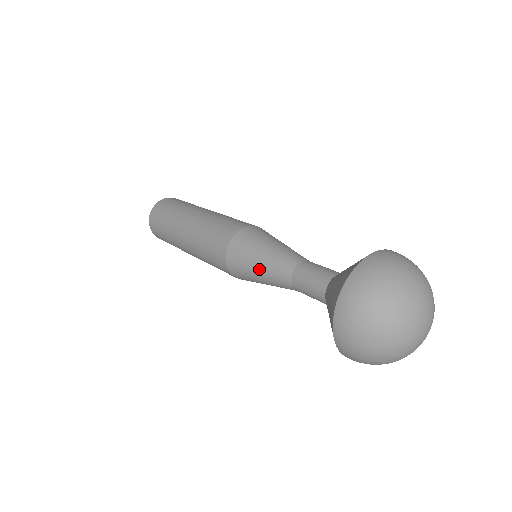
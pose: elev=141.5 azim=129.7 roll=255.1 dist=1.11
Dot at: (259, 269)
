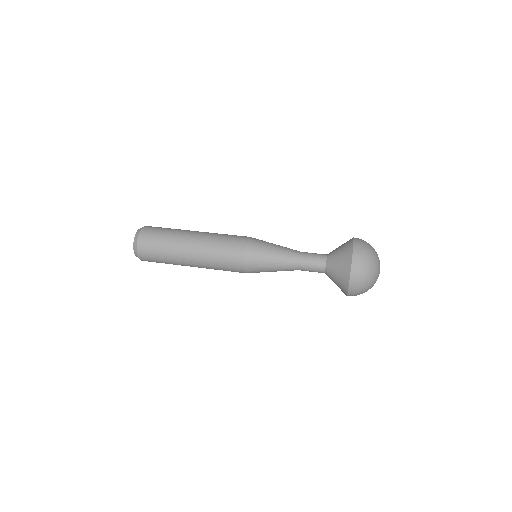
Dot at: (274, 263)
